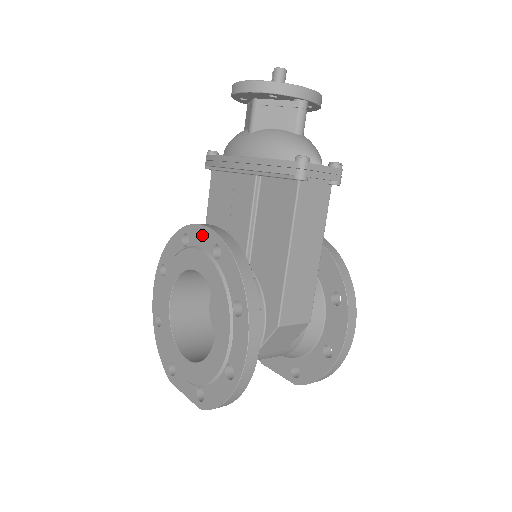
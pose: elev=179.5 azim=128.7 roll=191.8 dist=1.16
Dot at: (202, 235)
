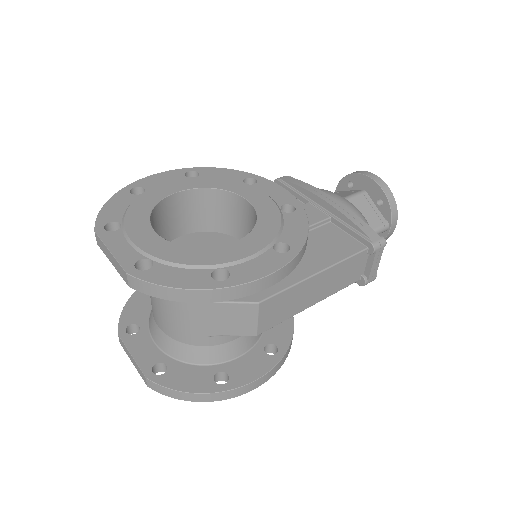
Dot at: (278, 191)
